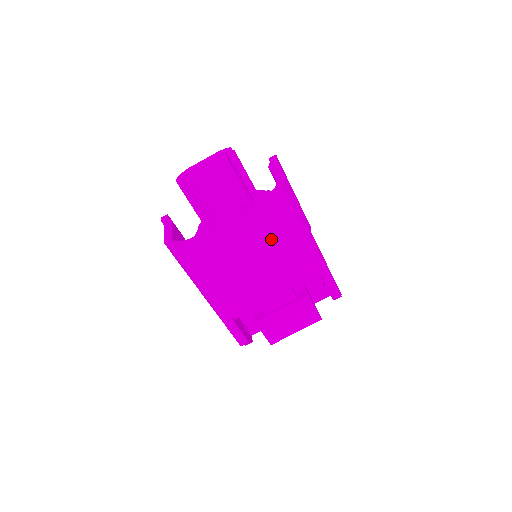
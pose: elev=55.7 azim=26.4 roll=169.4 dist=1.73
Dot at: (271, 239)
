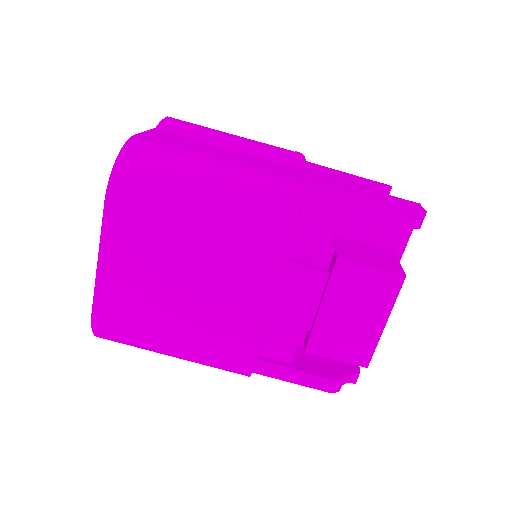
Dot at: (169, 232)
